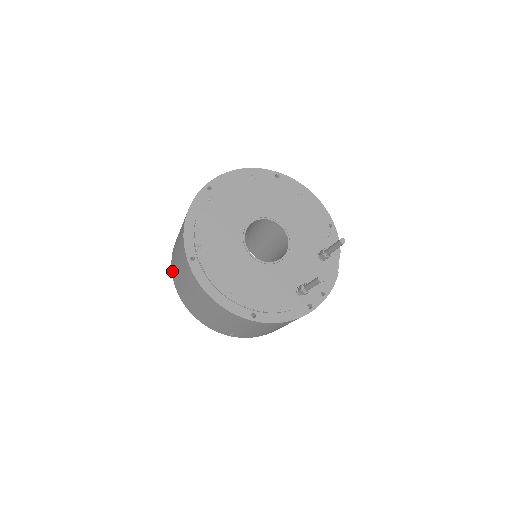
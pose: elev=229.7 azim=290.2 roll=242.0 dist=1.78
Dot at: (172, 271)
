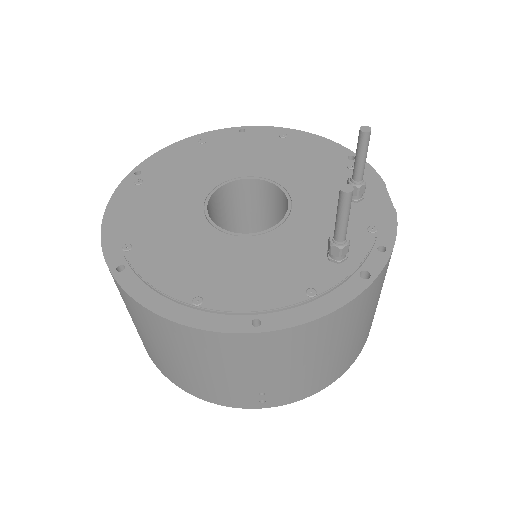
Dot at: occluded
